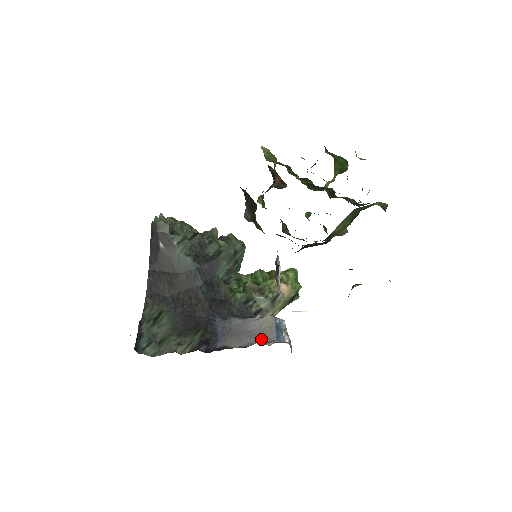
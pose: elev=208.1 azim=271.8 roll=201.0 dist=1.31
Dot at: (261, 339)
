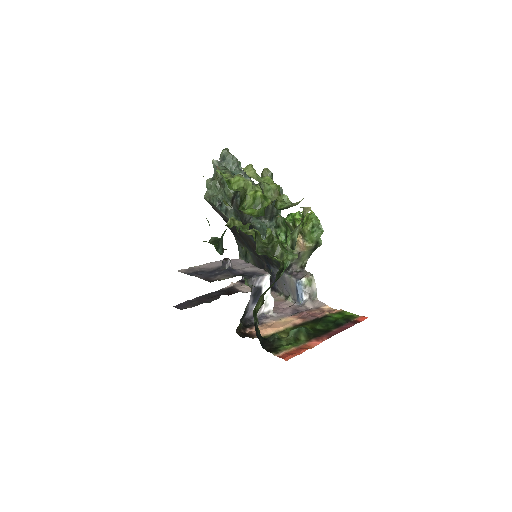
Dot at: (291, 294)
